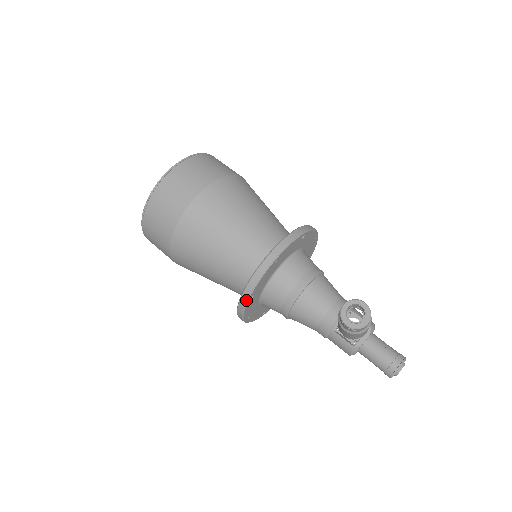
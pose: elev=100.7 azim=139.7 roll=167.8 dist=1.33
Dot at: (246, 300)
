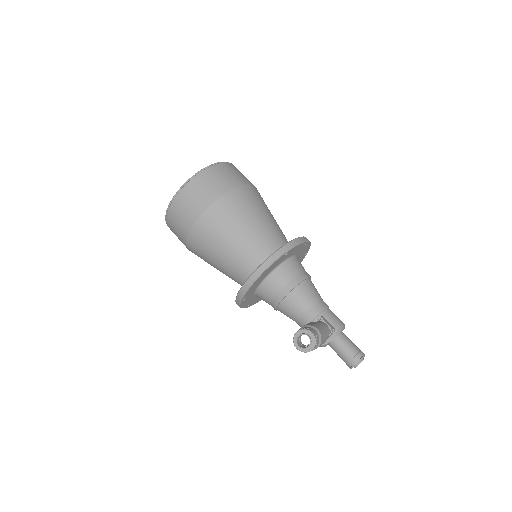
Dot at: (239, 302)
